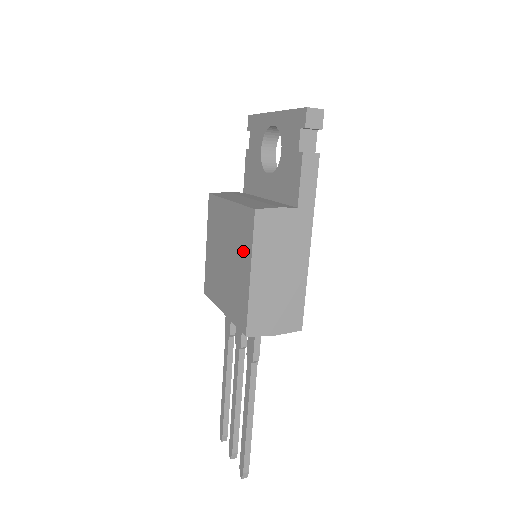
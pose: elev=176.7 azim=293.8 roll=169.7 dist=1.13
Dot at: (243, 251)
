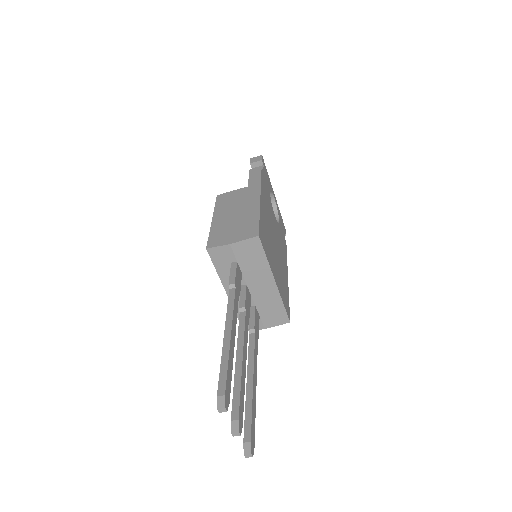
Dot at: occluded
